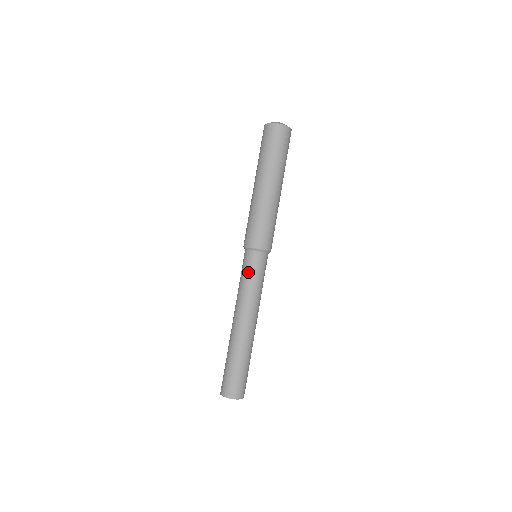
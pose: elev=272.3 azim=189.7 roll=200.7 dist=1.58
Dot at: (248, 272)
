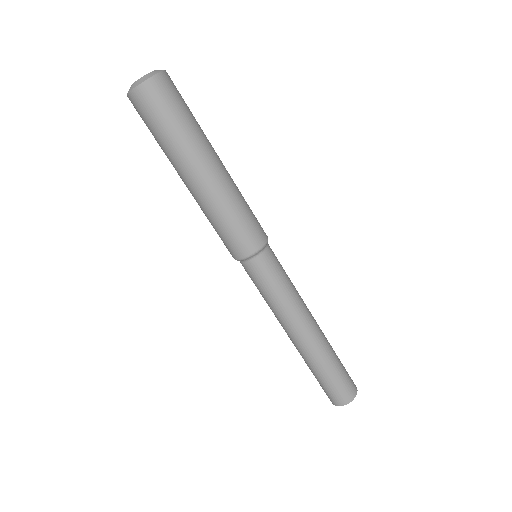
Dot at: (257, 286)
